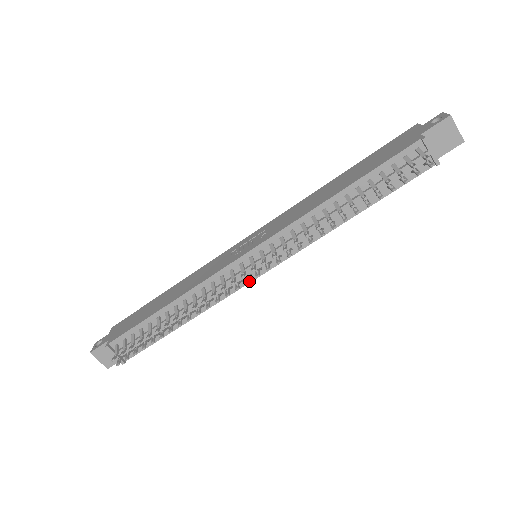
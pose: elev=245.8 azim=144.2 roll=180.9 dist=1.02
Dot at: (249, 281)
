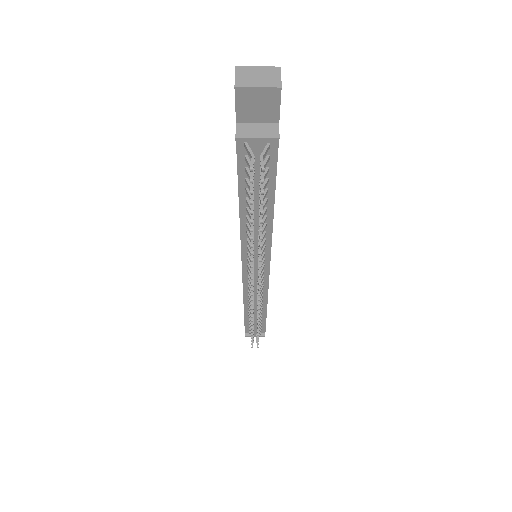
Dot at: (259, 293)
